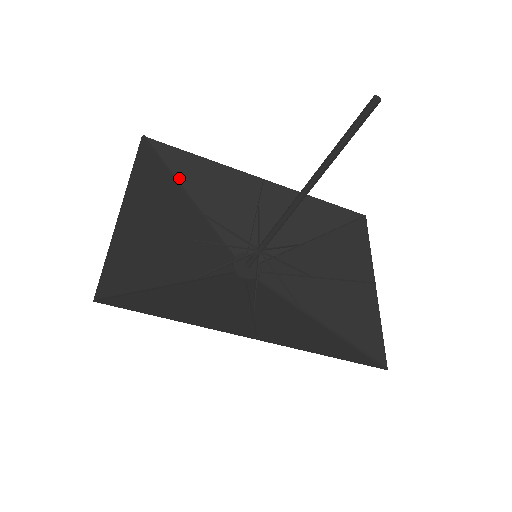
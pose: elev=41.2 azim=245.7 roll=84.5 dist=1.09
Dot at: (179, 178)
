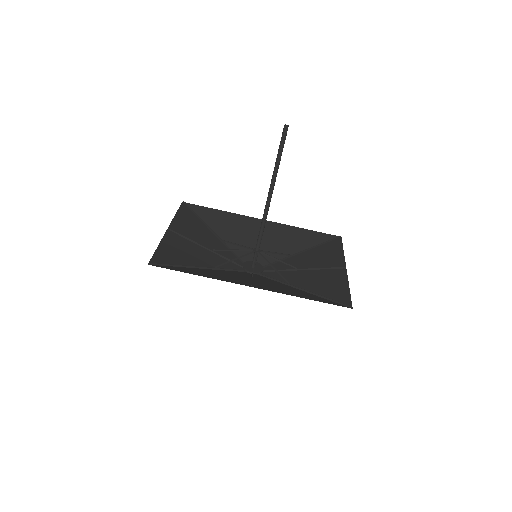
Dot at: (206, 222)
